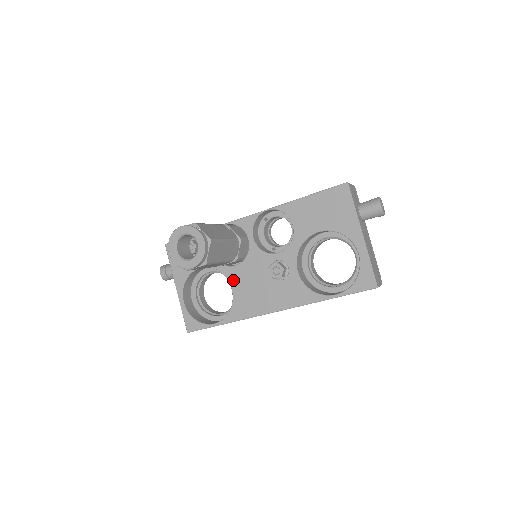
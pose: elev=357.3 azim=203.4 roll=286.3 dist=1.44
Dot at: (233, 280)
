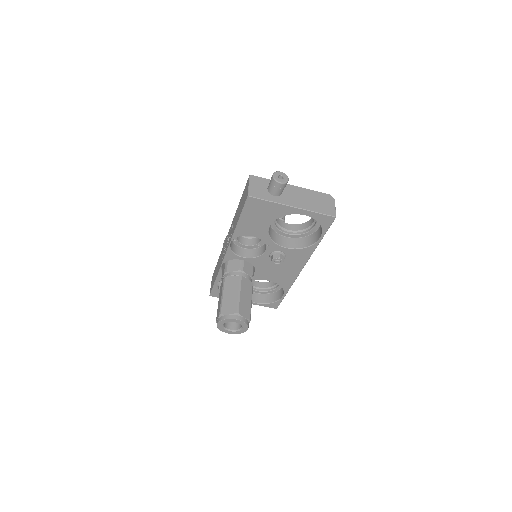
Dot at: (263, 278)
